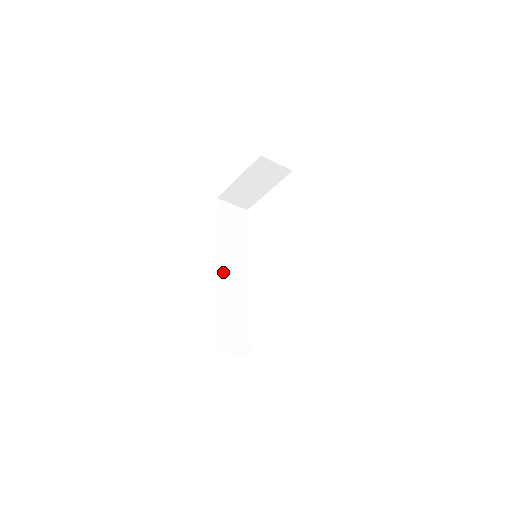
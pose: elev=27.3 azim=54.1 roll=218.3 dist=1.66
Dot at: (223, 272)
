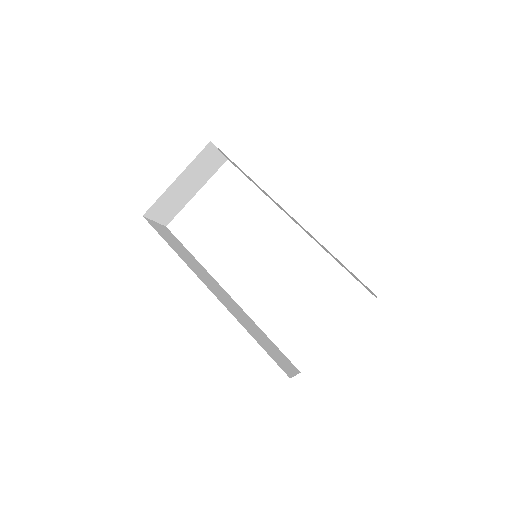
Dot at: (217, 295)
